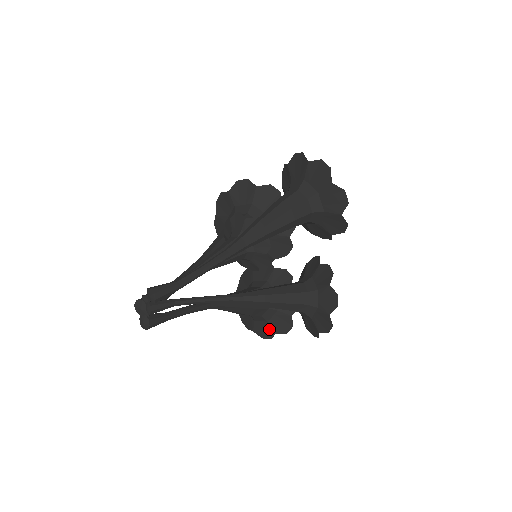
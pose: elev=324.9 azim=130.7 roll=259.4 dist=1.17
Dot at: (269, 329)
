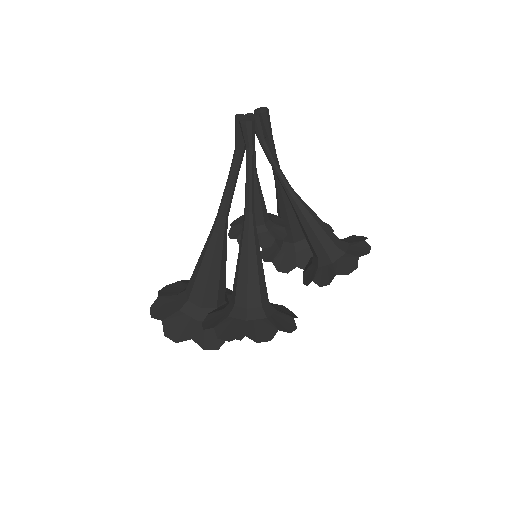
Dot at: (269, 327)
